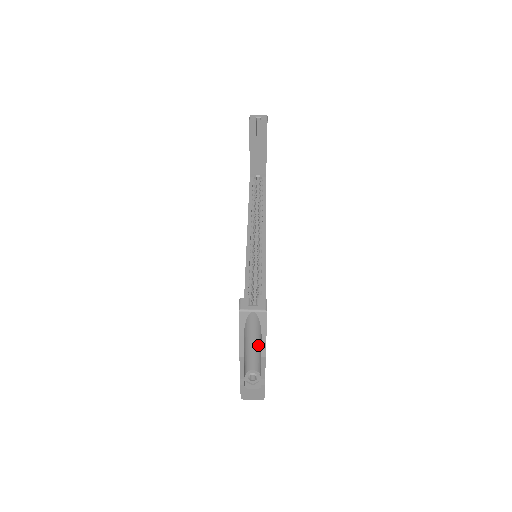
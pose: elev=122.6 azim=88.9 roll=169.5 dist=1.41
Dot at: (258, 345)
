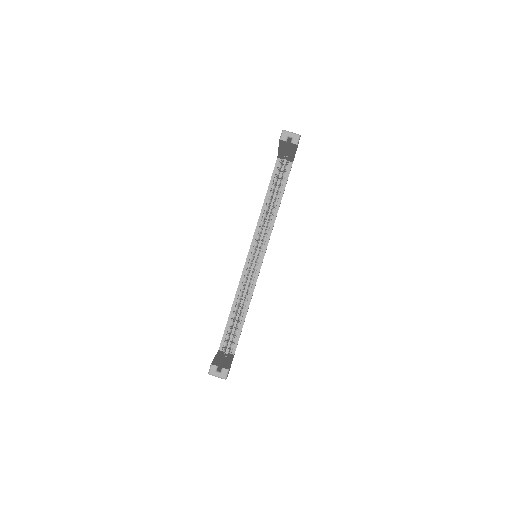
Dot at: occluded
